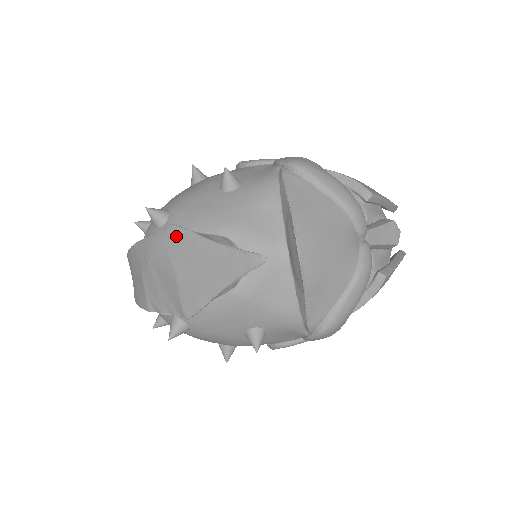
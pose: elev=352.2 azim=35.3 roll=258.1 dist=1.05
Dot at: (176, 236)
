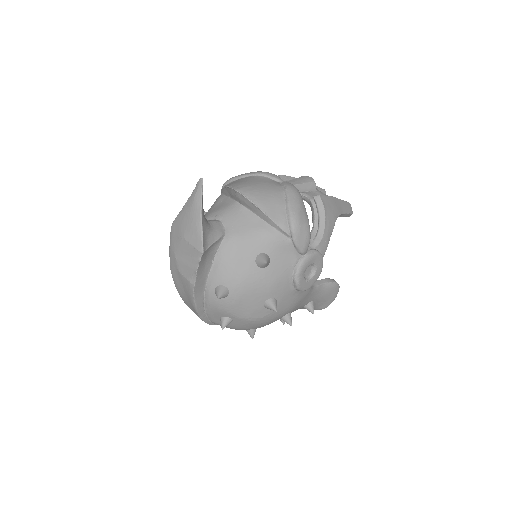
Dot at: (175, 225)
